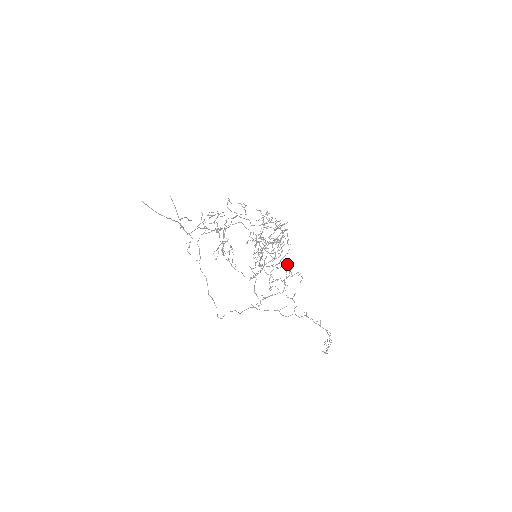
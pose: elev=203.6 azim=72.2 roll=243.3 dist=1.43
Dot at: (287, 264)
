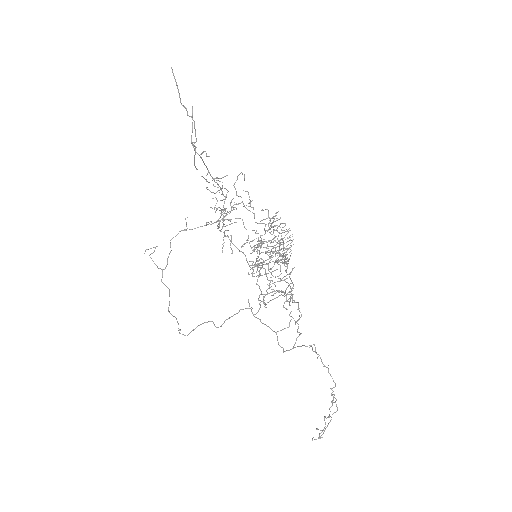
Dot at: (289, 284)
